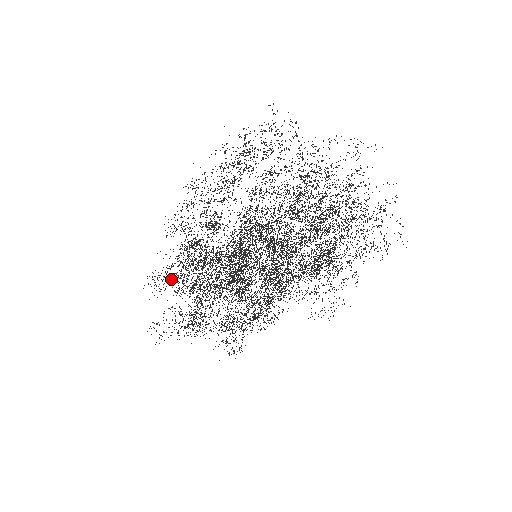
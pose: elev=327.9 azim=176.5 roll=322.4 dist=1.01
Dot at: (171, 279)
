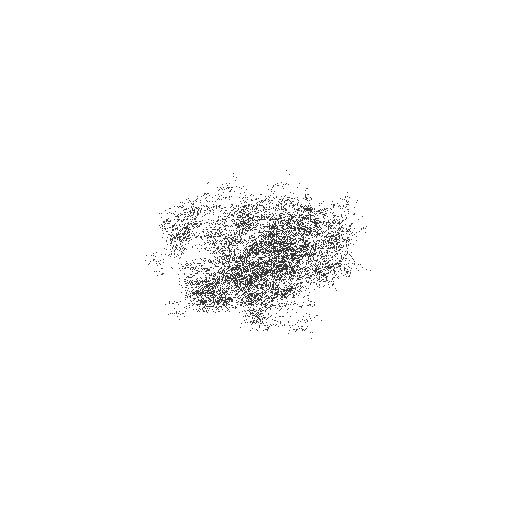
Dot at: (180, 257)
